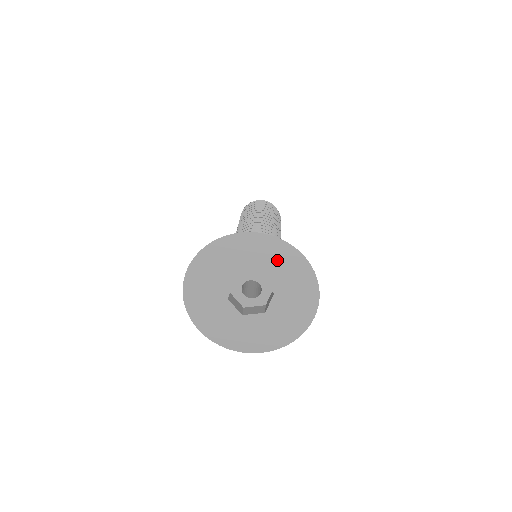
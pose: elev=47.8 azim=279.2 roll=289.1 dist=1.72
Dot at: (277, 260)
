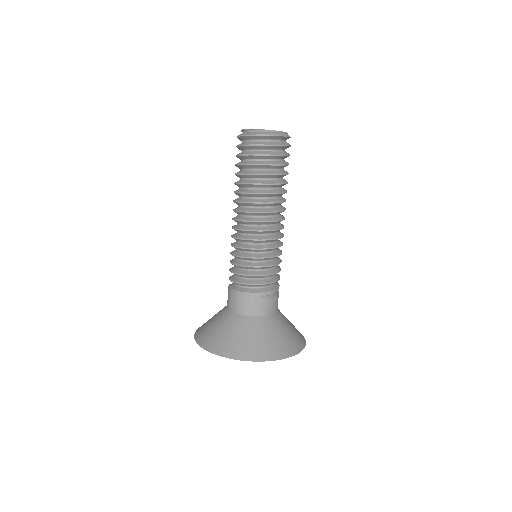
Dot at: occluded
